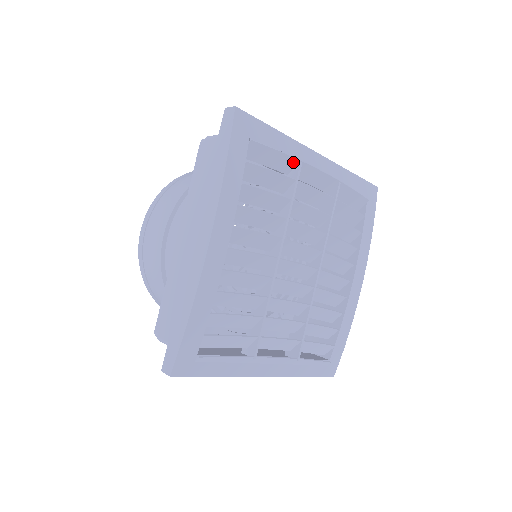
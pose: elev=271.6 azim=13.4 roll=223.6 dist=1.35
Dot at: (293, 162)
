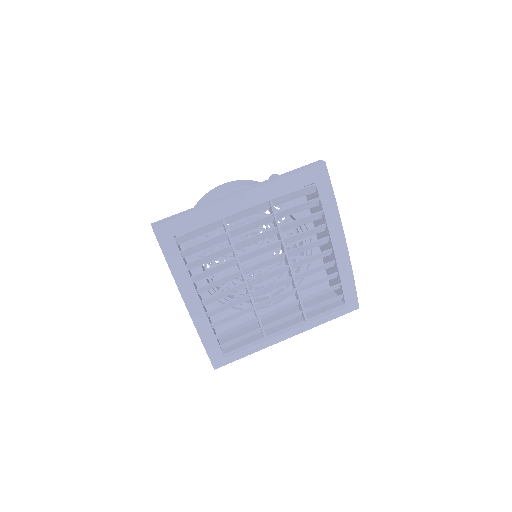
Dot at: (218, 222)
